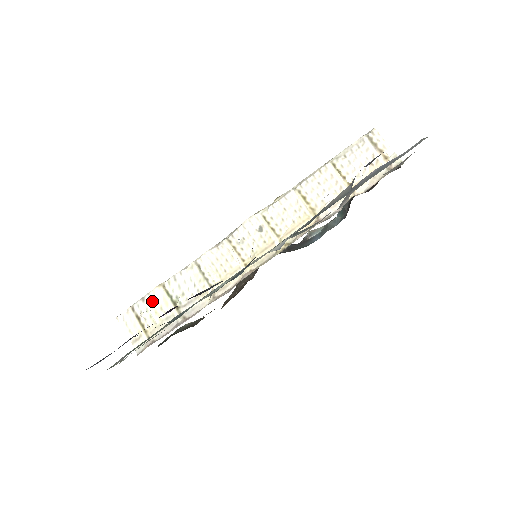
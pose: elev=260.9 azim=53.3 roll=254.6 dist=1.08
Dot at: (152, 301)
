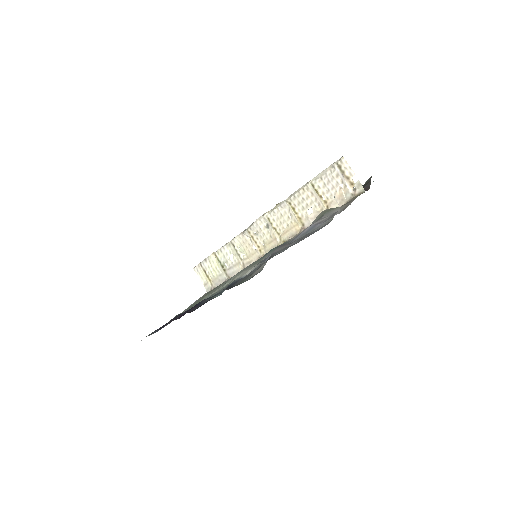
Dot at: (210, 262)
